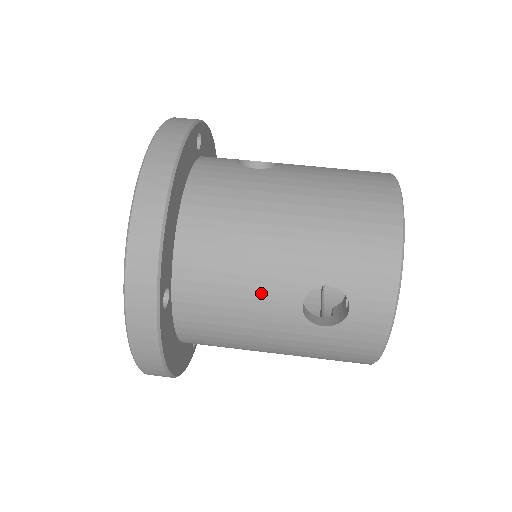
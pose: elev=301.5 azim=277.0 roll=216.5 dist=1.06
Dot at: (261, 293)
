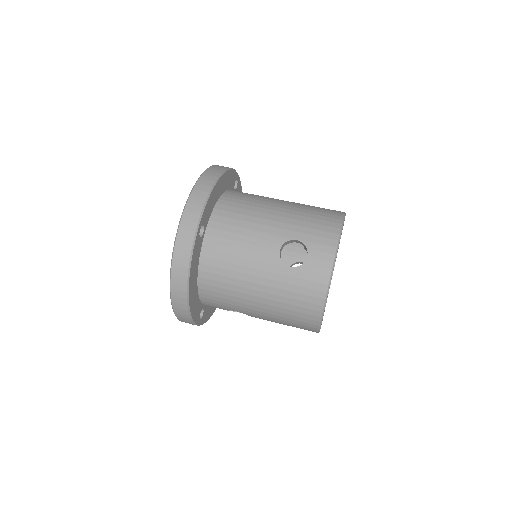
Dot at: (257, 241)
